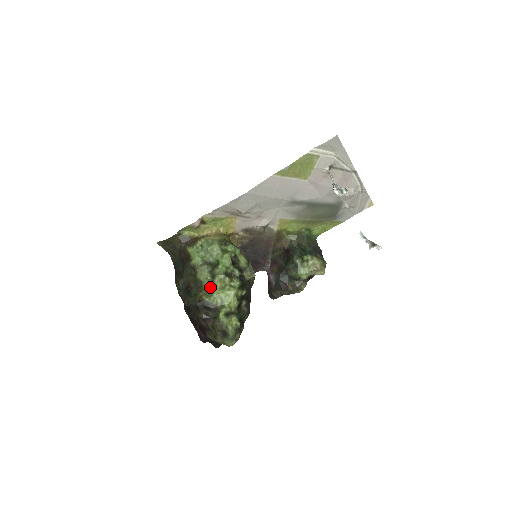
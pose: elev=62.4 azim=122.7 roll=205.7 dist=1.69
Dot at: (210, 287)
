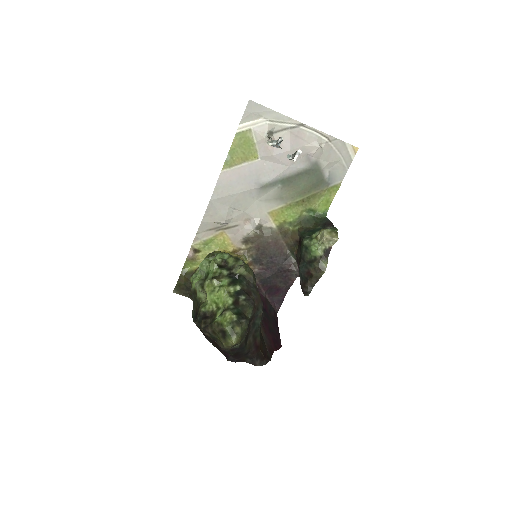
Dot at: occluded
